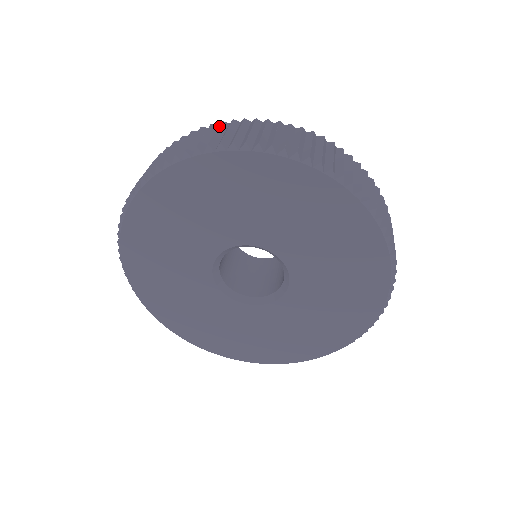
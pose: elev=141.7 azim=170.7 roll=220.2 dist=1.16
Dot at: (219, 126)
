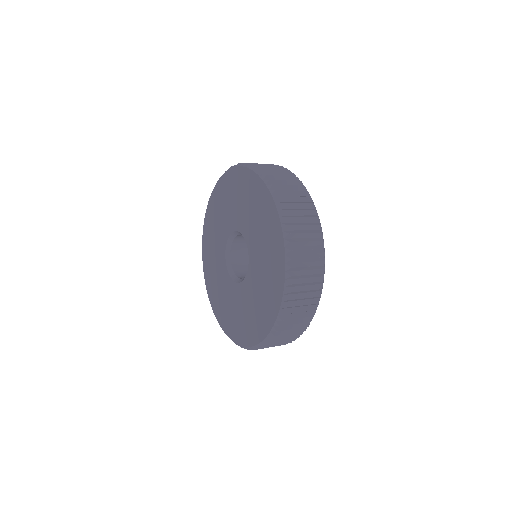
Dot at: occluded
